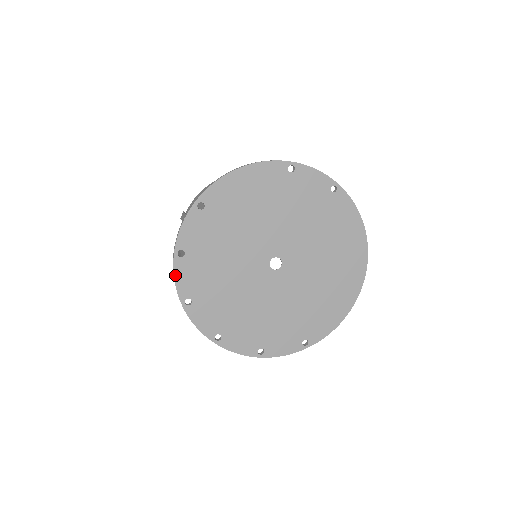
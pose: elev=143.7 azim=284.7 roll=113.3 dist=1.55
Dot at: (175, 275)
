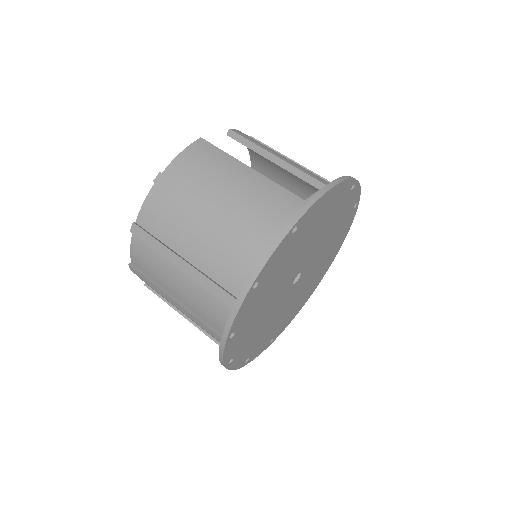
Dot at: (239, 311)
